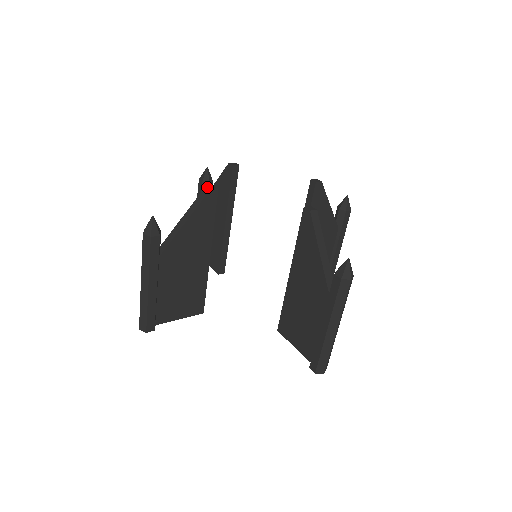
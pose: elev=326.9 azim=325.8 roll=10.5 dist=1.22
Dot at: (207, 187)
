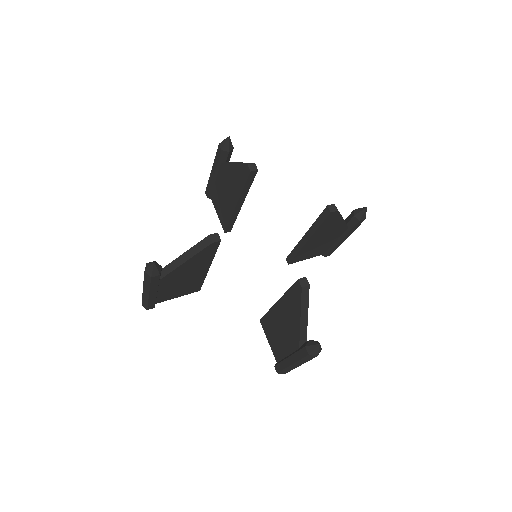
Dot at: (210, 236)
